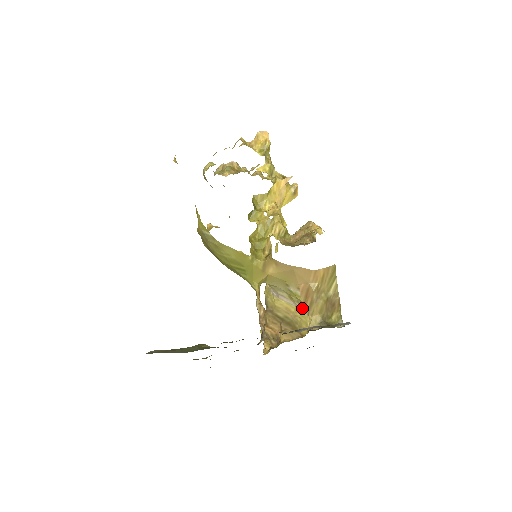
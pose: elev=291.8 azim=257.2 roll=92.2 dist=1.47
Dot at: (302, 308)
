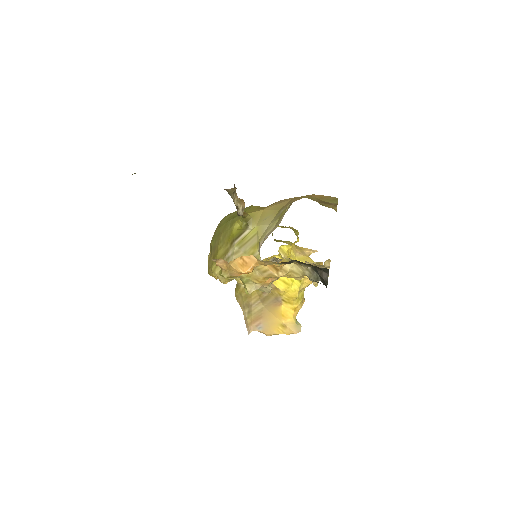
Dot at: occluded
